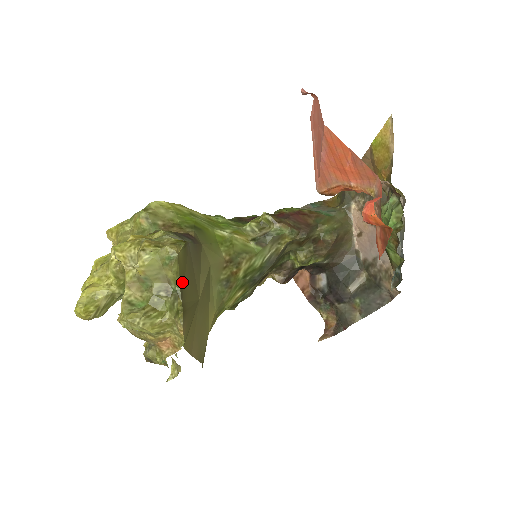
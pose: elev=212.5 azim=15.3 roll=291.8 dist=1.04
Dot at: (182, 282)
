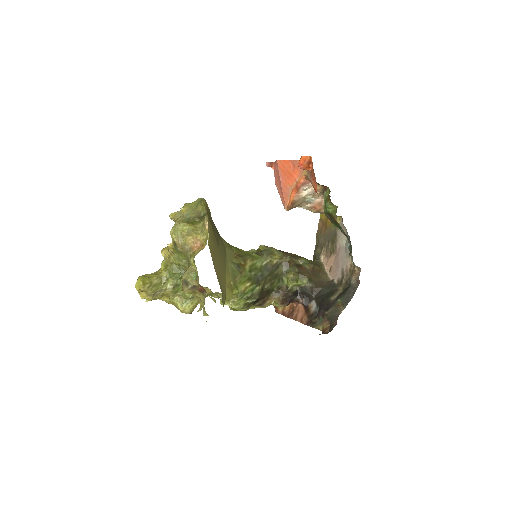
Dot at: (207, 214)
